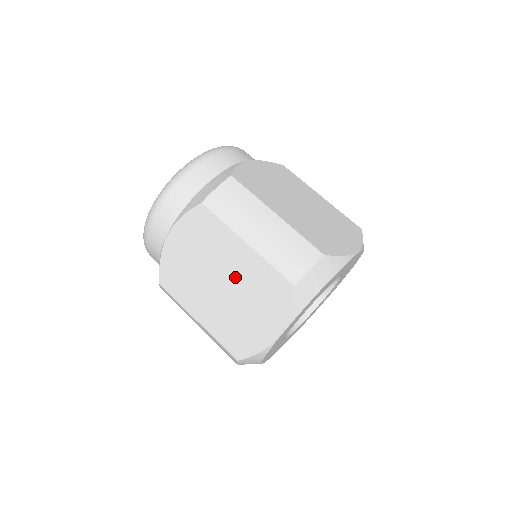
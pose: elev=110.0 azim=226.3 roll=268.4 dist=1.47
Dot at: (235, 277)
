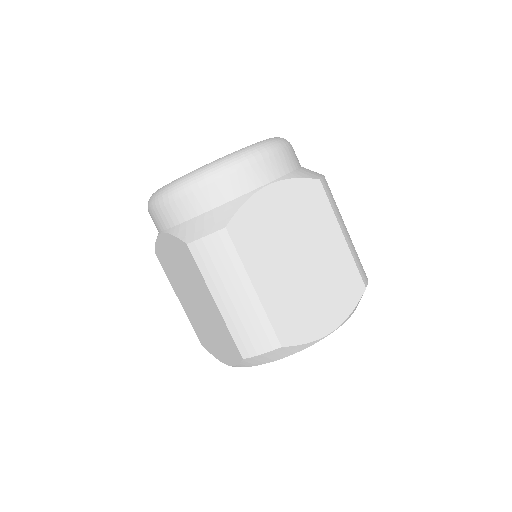
Dot at: (205, 309)
